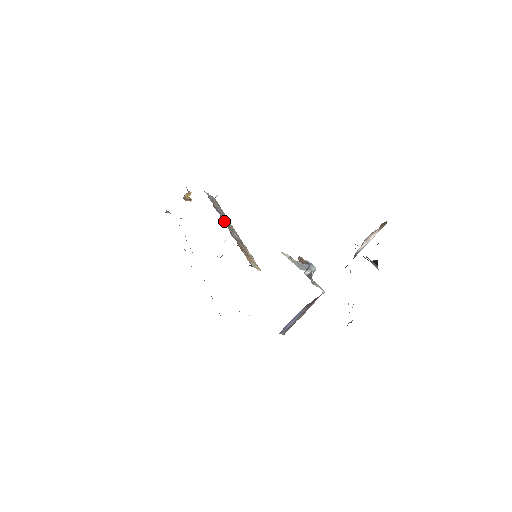
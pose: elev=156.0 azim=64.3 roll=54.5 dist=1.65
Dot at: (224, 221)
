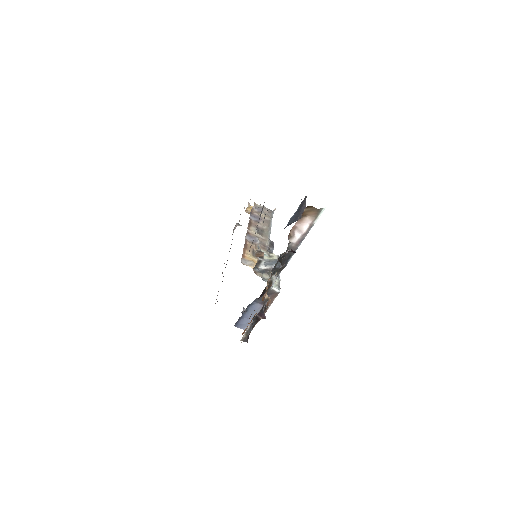
Dot at: (253, 227)
